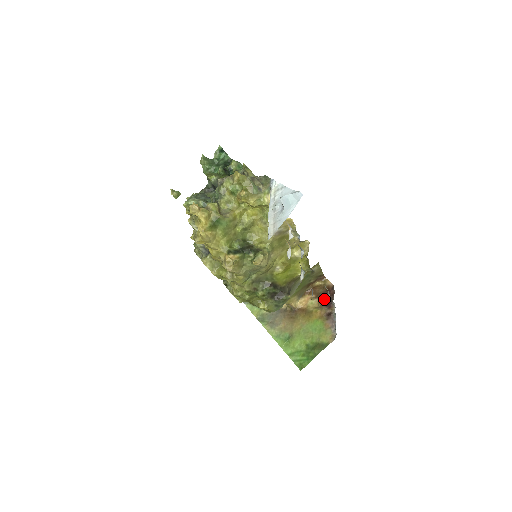
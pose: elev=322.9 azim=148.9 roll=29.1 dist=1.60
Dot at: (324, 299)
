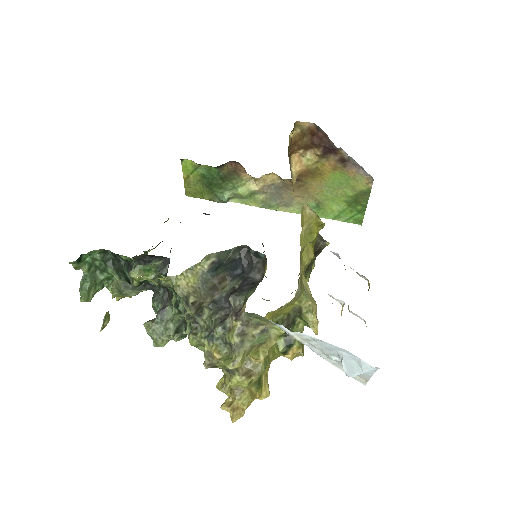
Dot at: (320, 149)
